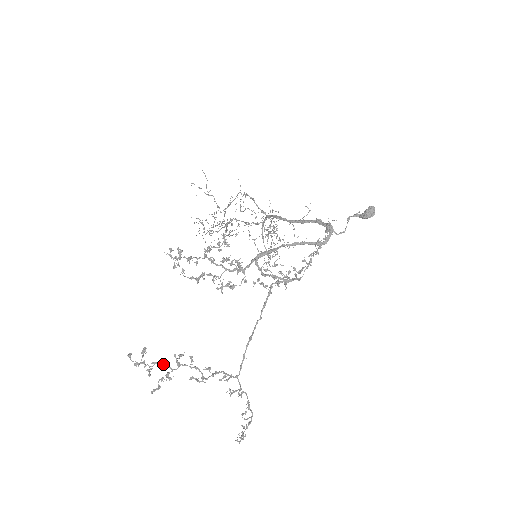
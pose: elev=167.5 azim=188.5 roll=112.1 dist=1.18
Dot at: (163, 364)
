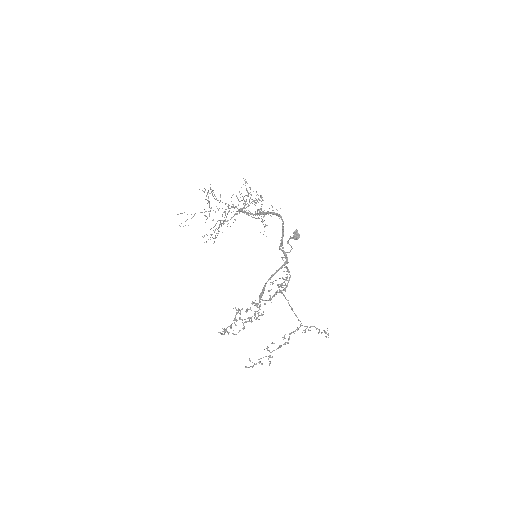
Dot at: (263, 357)
